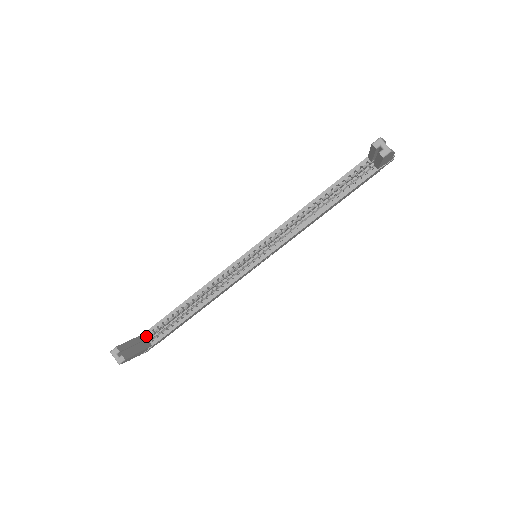
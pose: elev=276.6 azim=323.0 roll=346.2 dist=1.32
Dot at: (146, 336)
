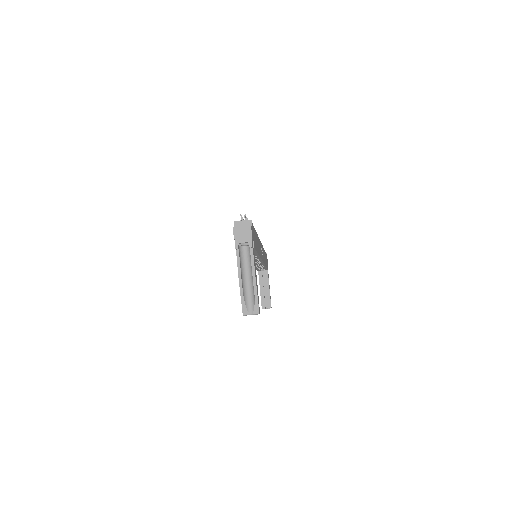
Dot at: (260, 271)
